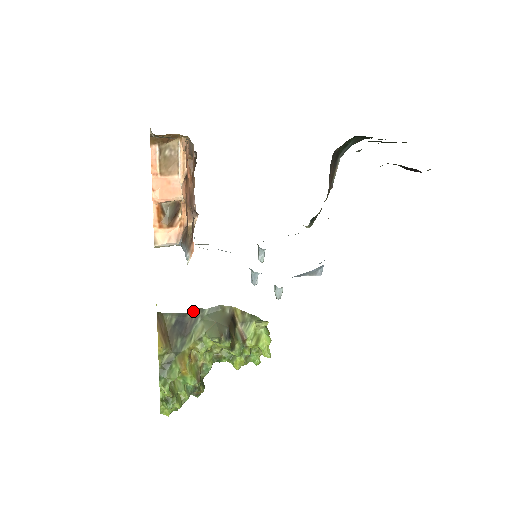
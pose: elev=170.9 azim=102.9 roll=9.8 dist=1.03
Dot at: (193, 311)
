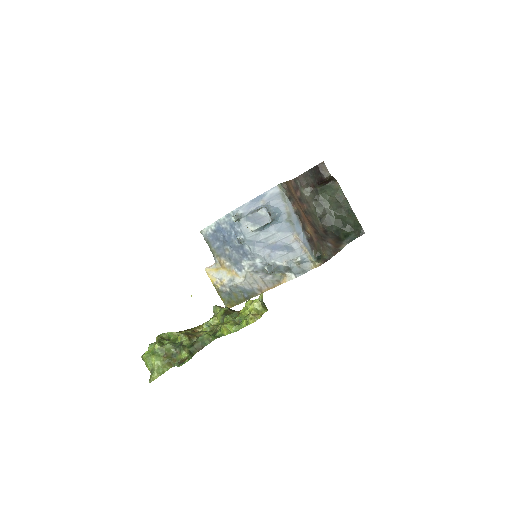
Dot at: occluded
